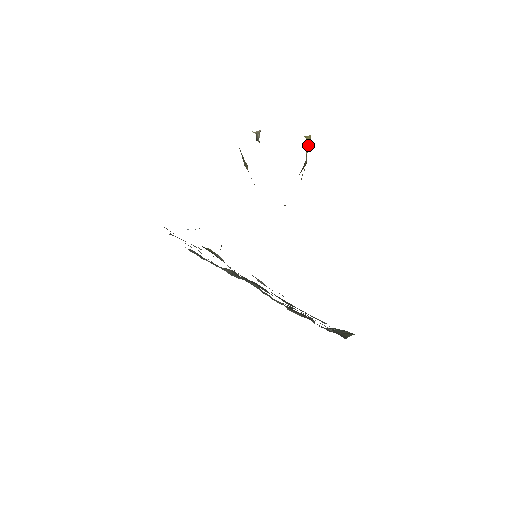
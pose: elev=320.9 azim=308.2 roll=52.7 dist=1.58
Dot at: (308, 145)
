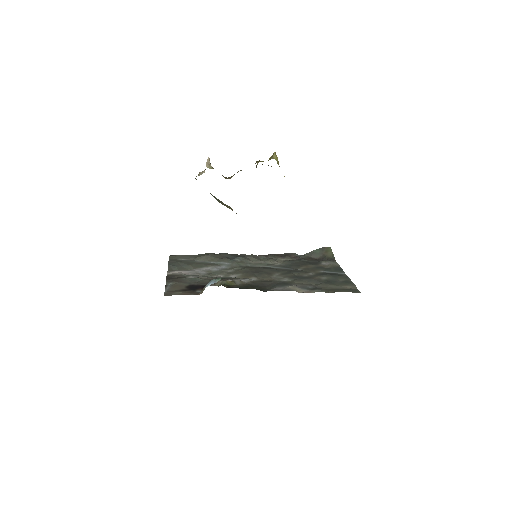
Dot at: (278, 163)
